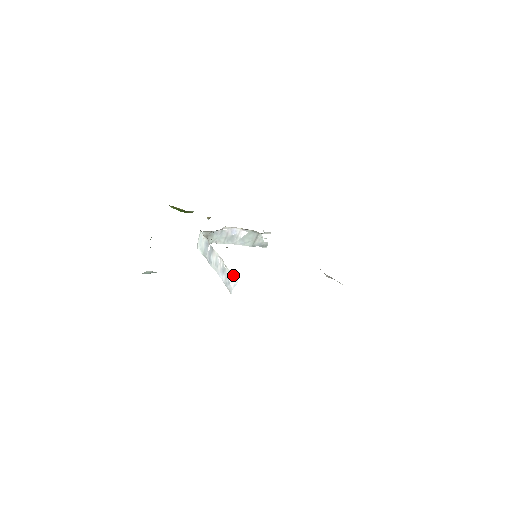
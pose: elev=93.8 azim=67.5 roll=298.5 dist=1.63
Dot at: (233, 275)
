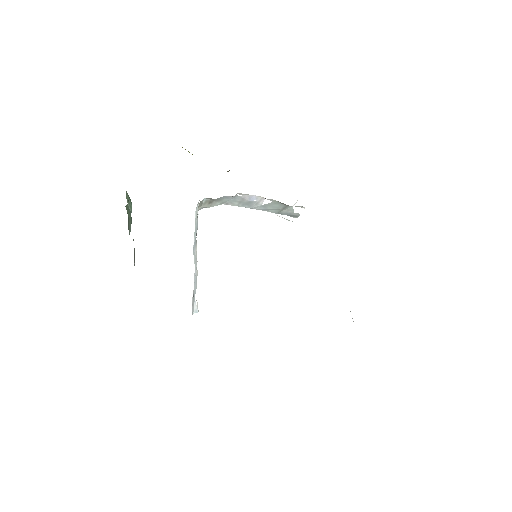
Dot at: occluded
